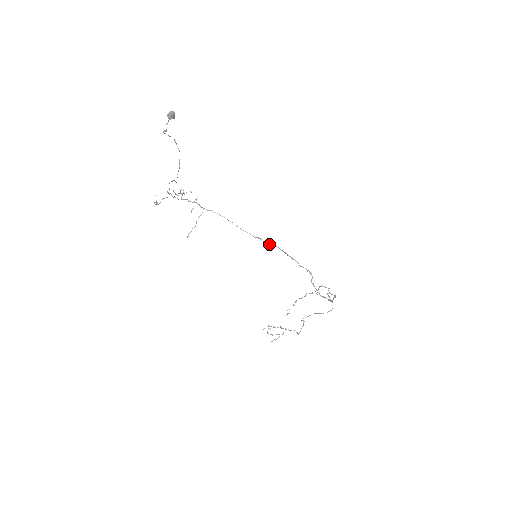
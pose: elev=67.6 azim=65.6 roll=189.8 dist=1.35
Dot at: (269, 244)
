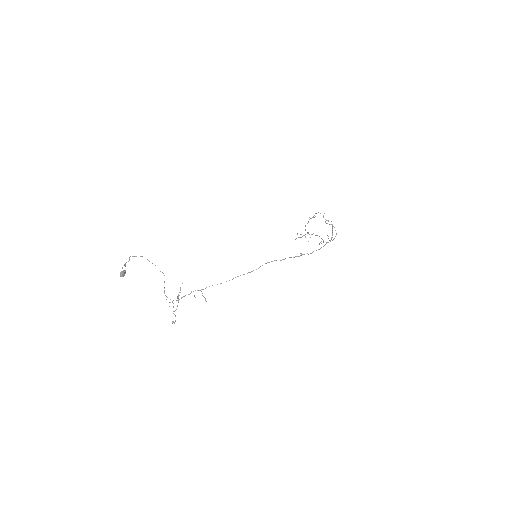
Dot at: (260, 266)
